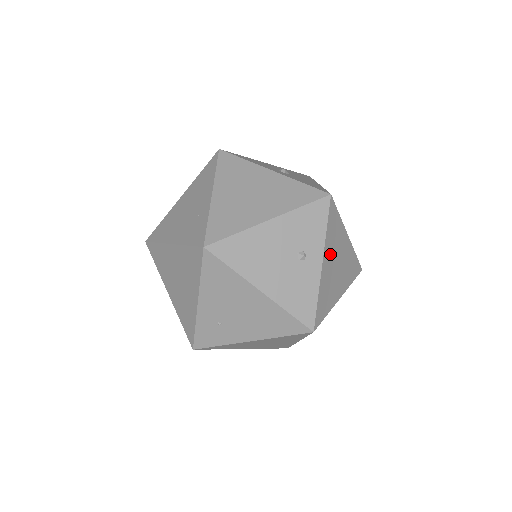
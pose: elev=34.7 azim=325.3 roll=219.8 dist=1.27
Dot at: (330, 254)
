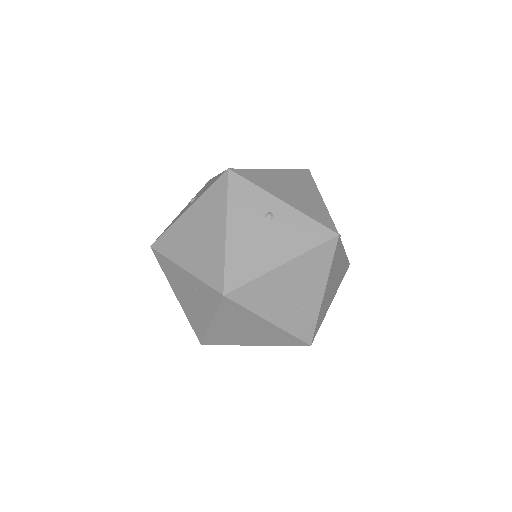
Dot at: (279, 191)
